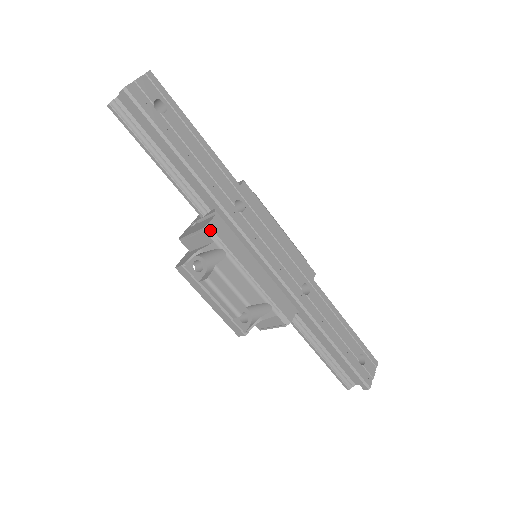
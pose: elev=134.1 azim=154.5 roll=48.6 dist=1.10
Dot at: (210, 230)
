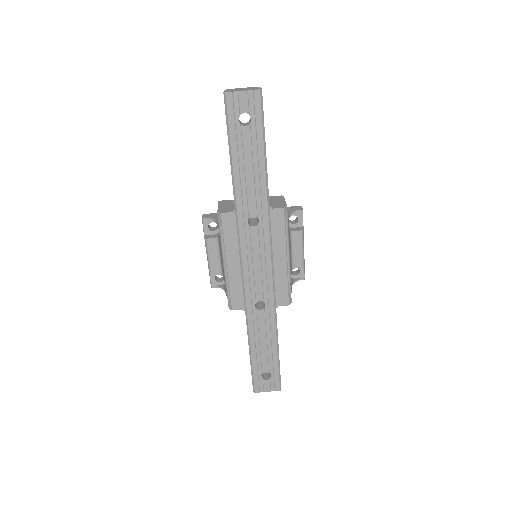
Dot at: (220, 217)
